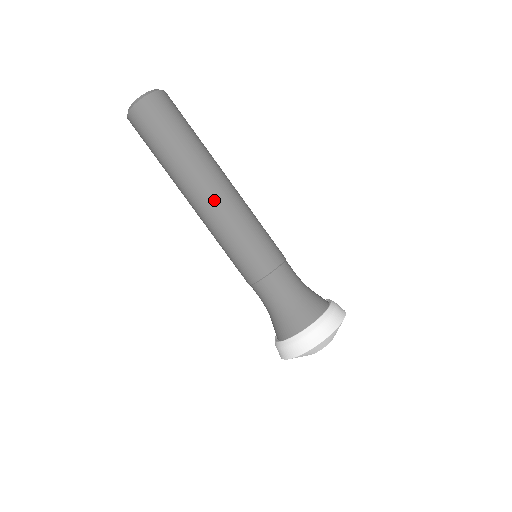
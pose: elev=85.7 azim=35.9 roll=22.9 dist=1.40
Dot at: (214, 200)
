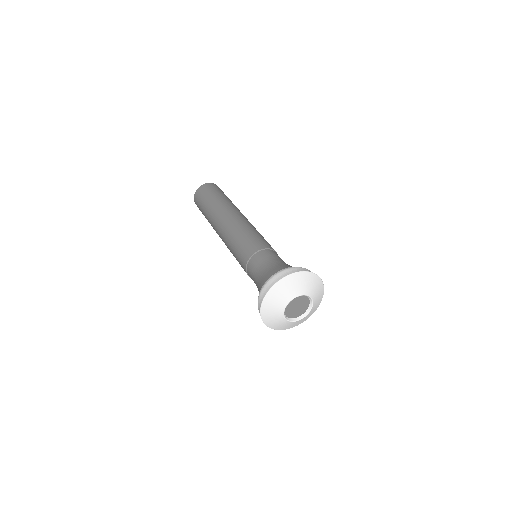
Dot at: (230, 219)
